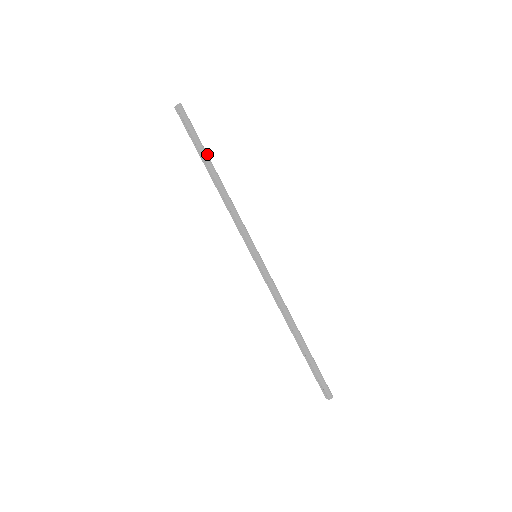
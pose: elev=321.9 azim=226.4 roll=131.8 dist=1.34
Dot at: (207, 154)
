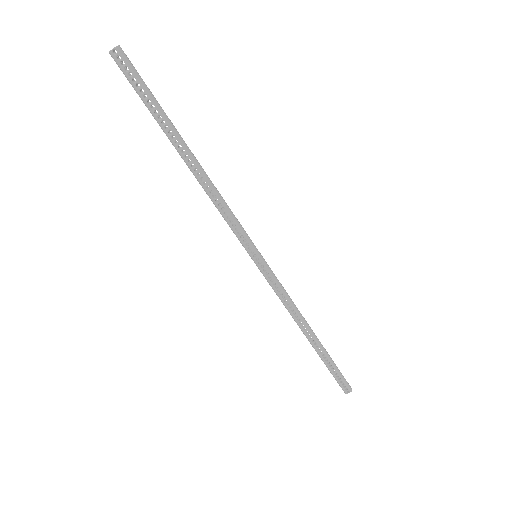
Dot at: (172, 125)
